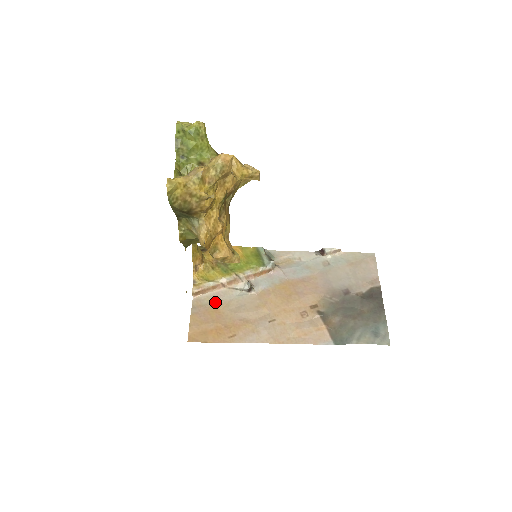
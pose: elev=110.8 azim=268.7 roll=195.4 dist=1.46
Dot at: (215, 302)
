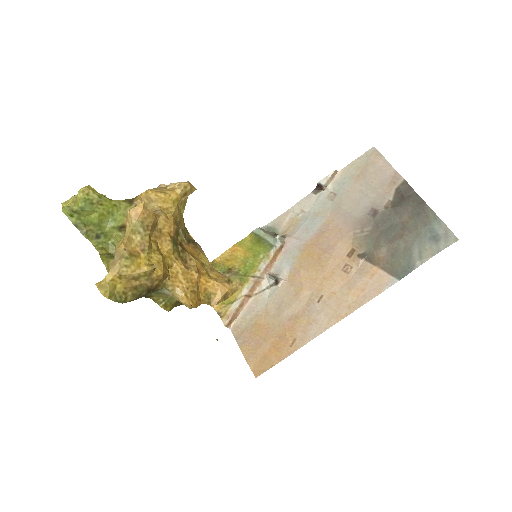
Dot at: (253, 318)
